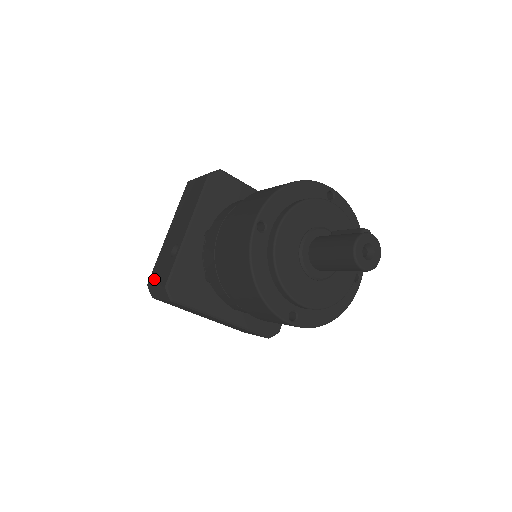
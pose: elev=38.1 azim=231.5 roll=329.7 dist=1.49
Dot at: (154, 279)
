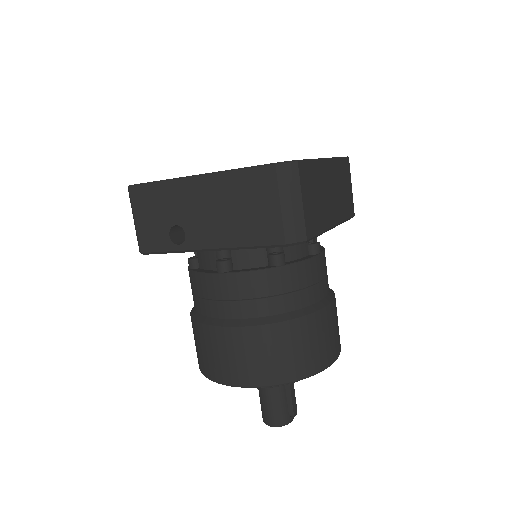
Dot at: (138, 206)
